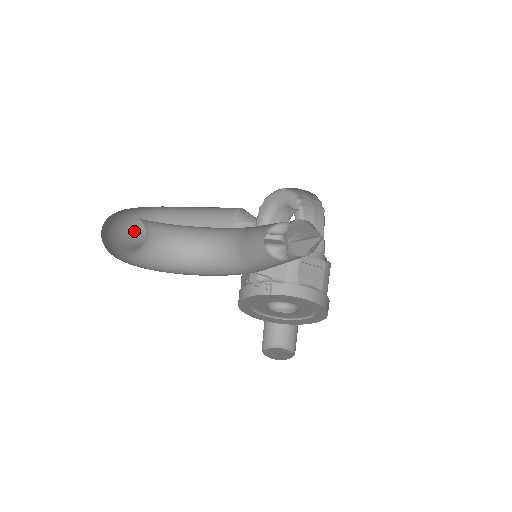
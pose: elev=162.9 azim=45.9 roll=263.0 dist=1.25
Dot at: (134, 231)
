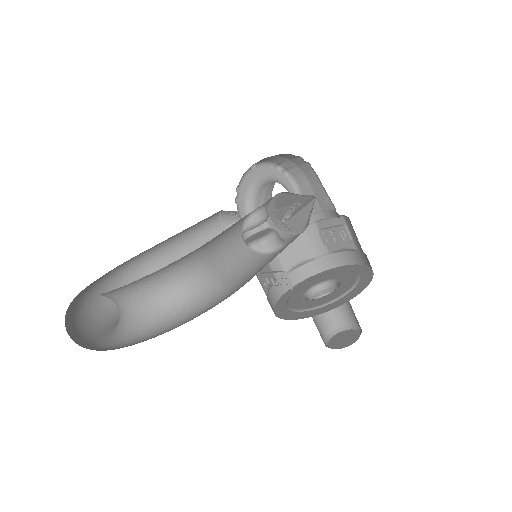
Dot at: occluded
